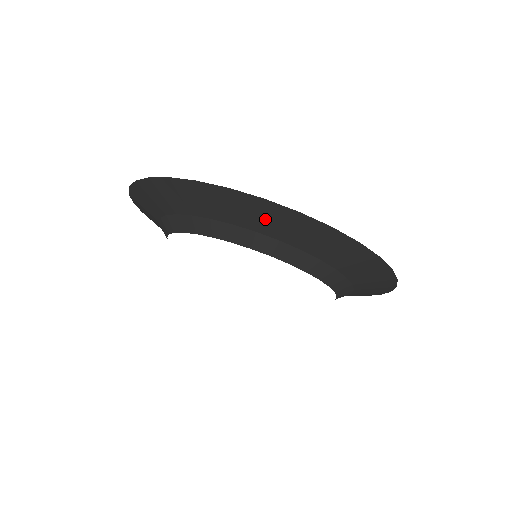
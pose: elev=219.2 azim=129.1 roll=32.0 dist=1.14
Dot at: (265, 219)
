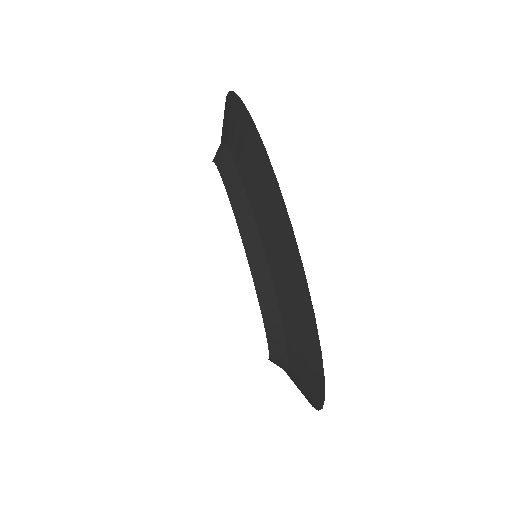
Dot at: (246, 151)
